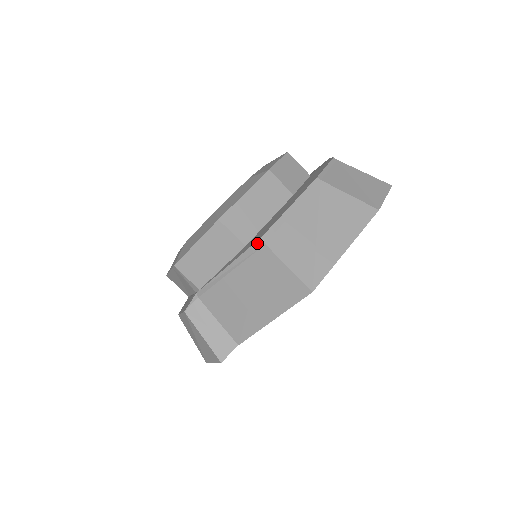
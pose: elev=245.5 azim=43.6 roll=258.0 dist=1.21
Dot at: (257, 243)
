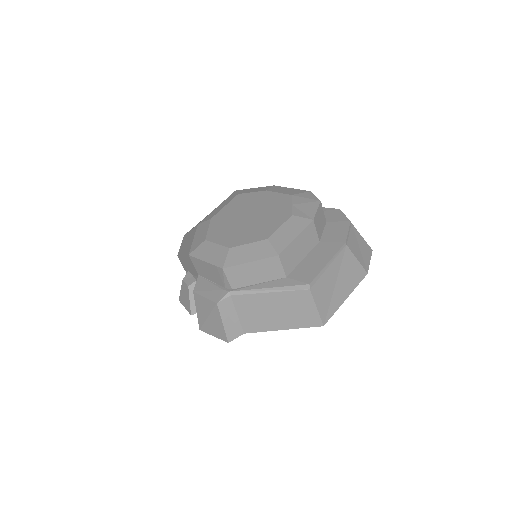
Dot at: (304, 286)
